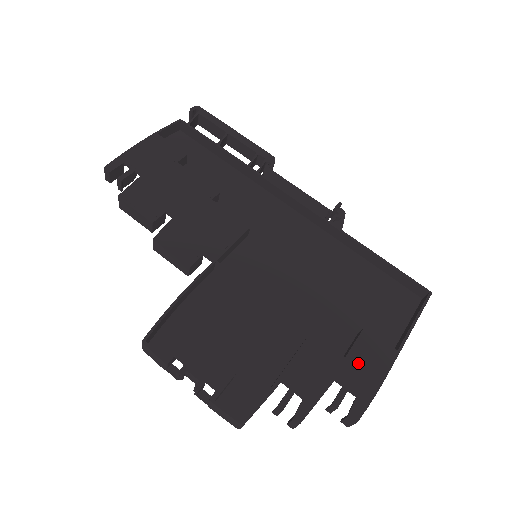
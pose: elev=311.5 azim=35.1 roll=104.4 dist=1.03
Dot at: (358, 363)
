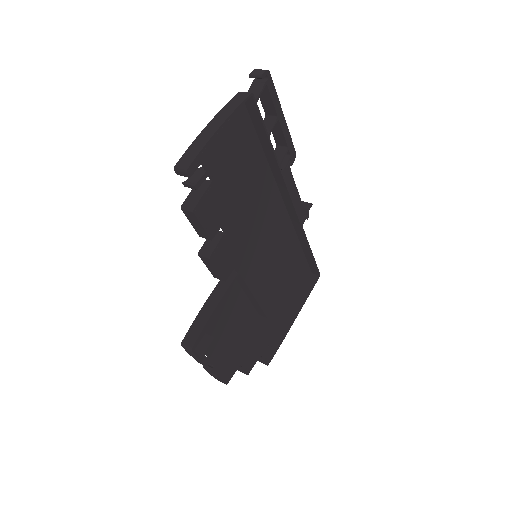
Dot at: (279, 331)
